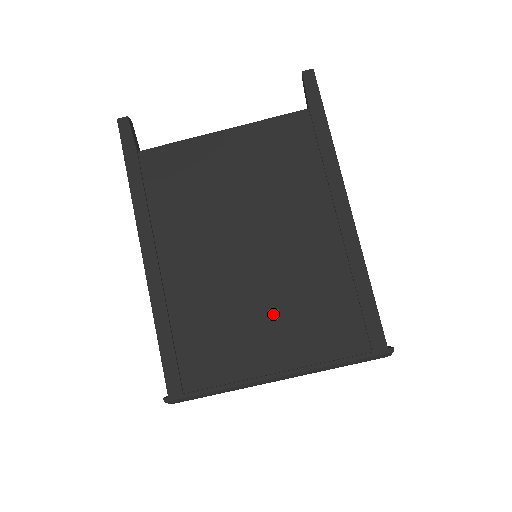
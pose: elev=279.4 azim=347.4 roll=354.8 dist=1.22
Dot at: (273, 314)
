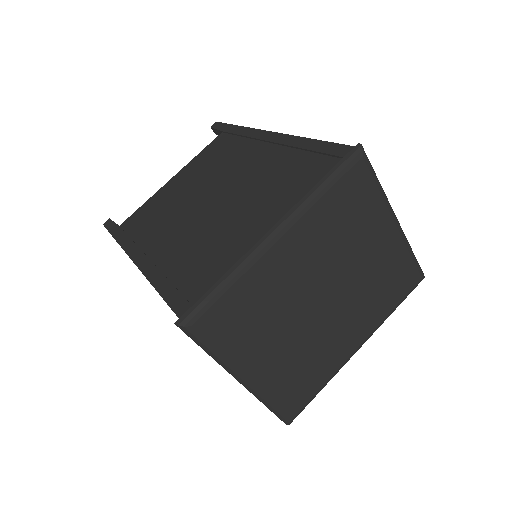
Dot at: (248, 208)
